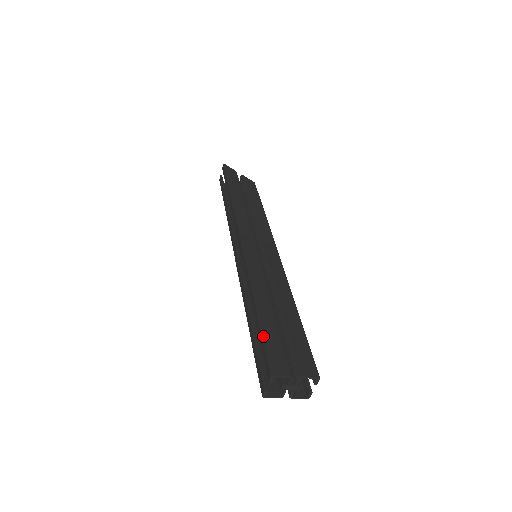
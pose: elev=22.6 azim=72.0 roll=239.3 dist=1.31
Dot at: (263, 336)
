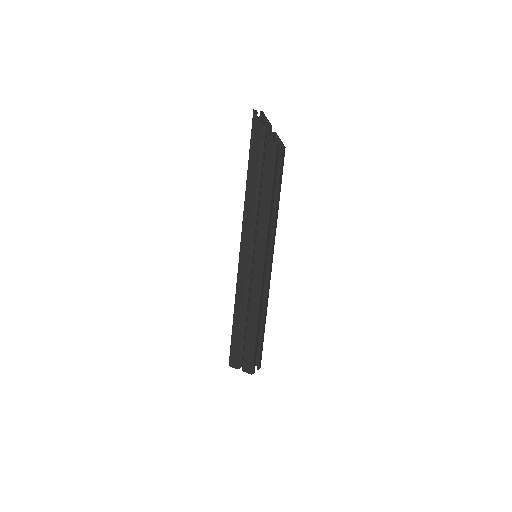
Dot at: (231, 341)
